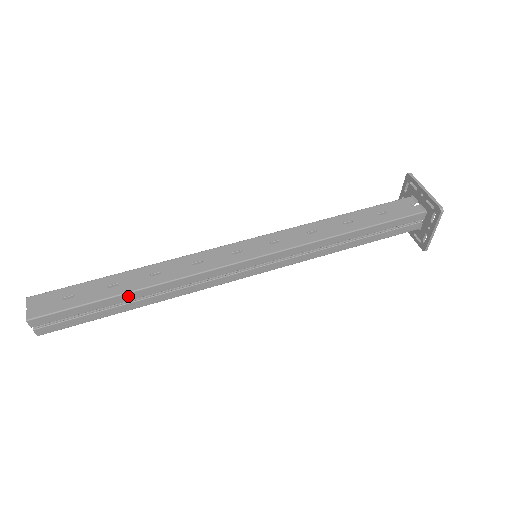
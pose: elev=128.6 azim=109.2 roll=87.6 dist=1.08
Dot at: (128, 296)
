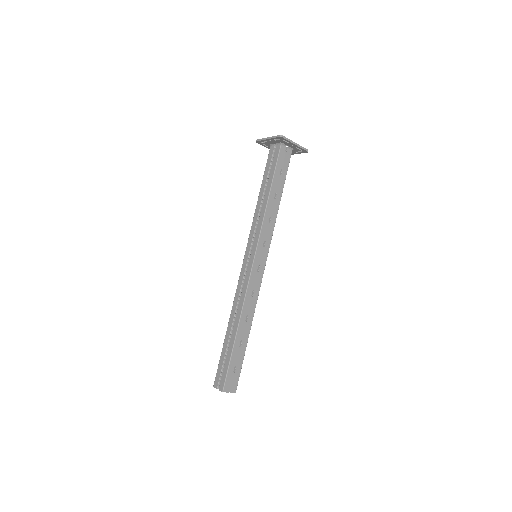
Dot at: (247, 337)
